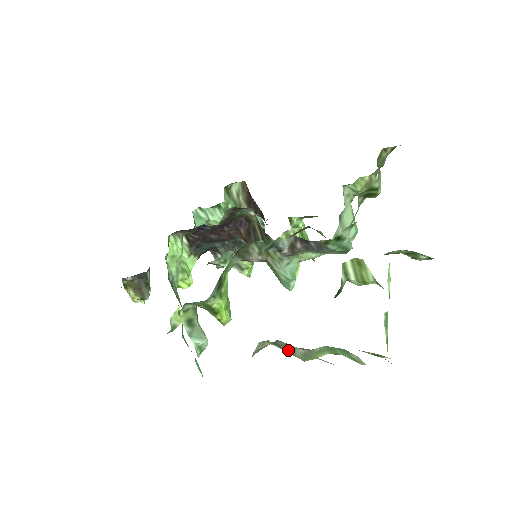
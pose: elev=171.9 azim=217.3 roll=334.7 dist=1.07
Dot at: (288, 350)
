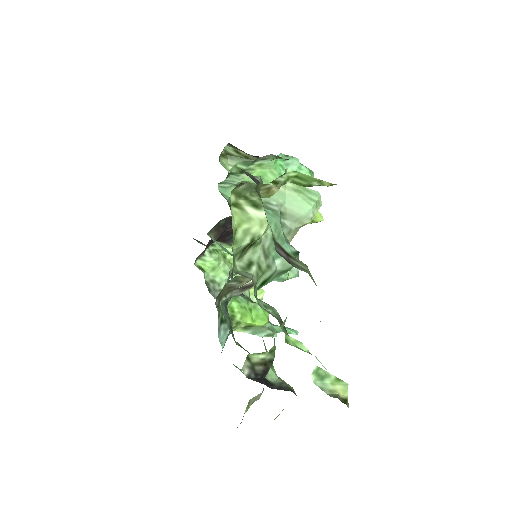
Dot at: occluded
